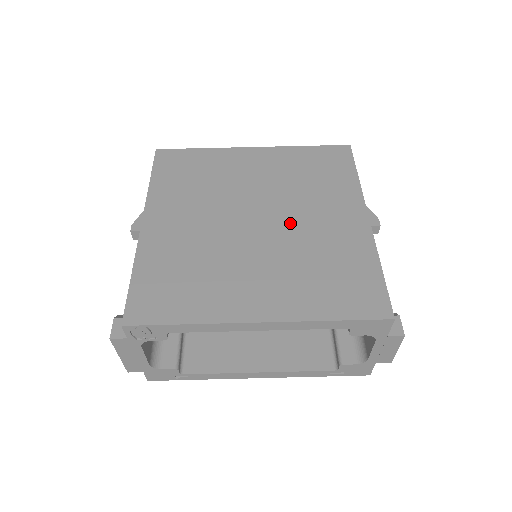
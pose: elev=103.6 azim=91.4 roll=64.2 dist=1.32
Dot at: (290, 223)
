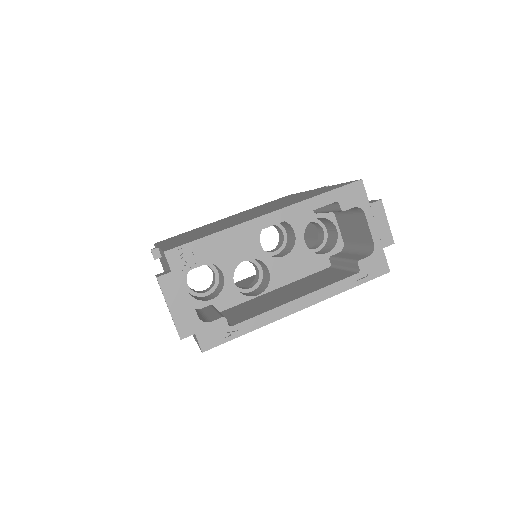
Dot at: (267, 207)
